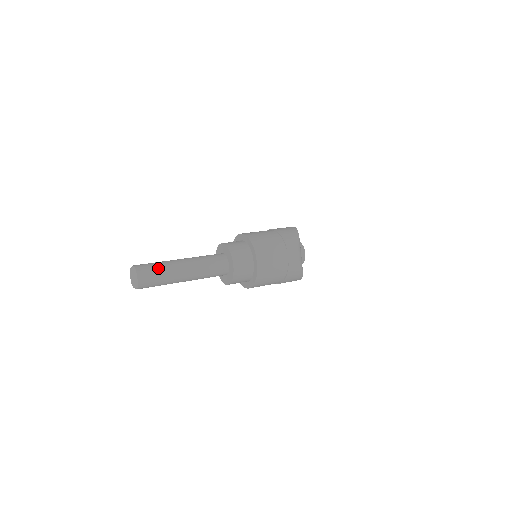
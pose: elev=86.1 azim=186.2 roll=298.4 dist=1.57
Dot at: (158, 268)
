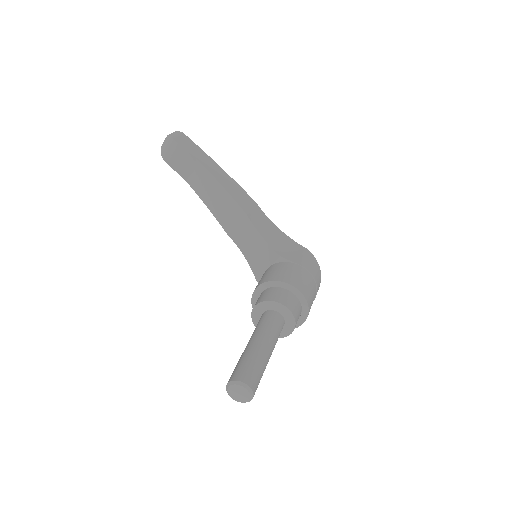
Dot at: occluded
